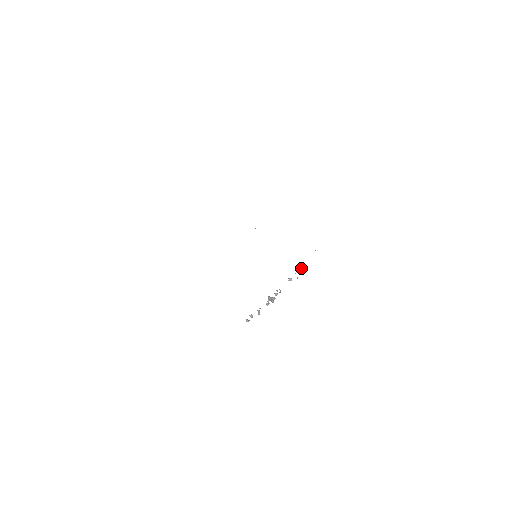
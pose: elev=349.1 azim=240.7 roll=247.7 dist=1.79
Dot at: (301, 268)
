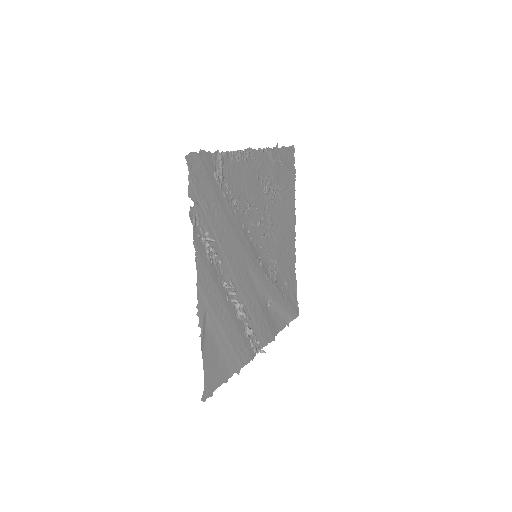
Dot at: (211, 238)
